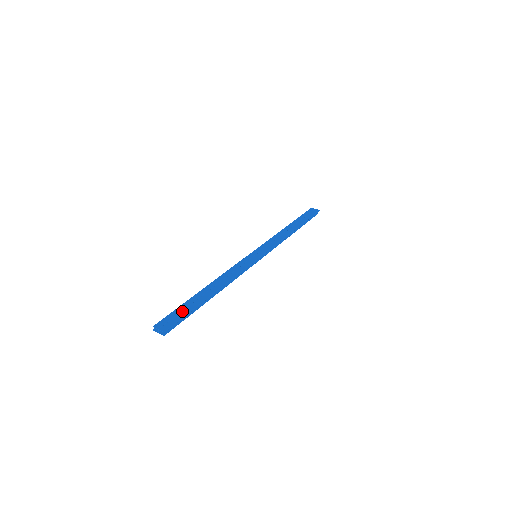
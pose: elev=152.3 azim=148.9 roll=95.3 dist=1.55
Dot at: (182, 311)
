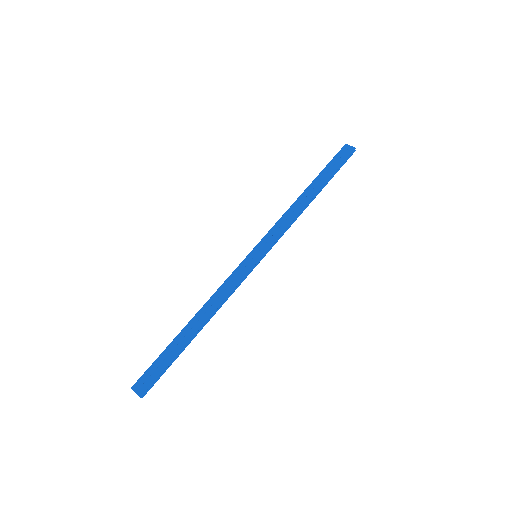
Dot at: (161, 363)
